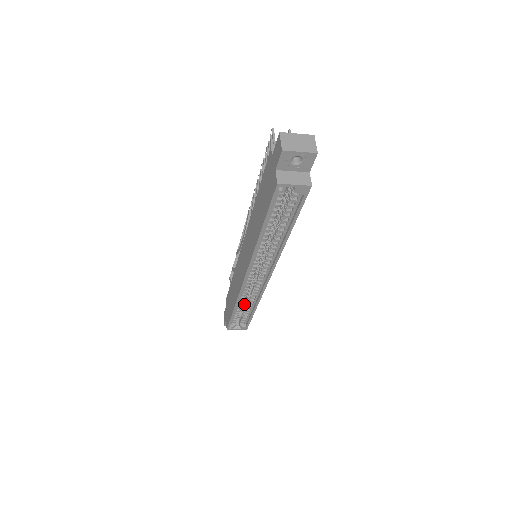
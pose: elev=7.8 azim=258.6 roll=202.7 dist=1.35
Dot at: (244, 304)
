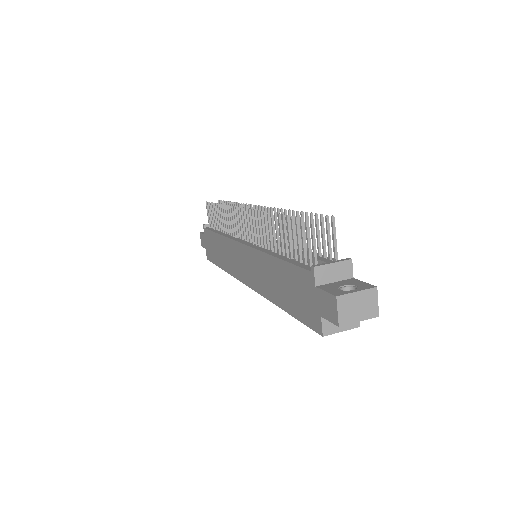
Dot at: occluded
